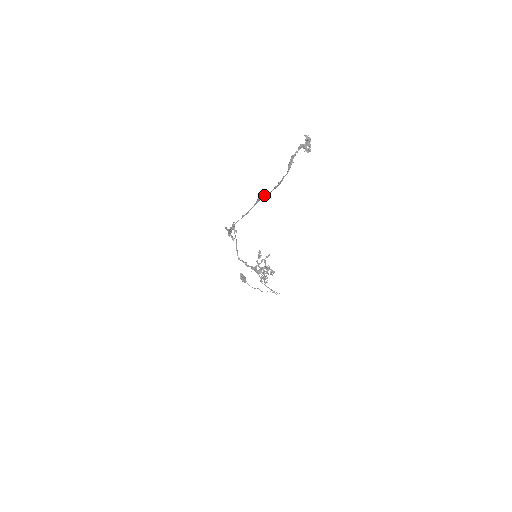
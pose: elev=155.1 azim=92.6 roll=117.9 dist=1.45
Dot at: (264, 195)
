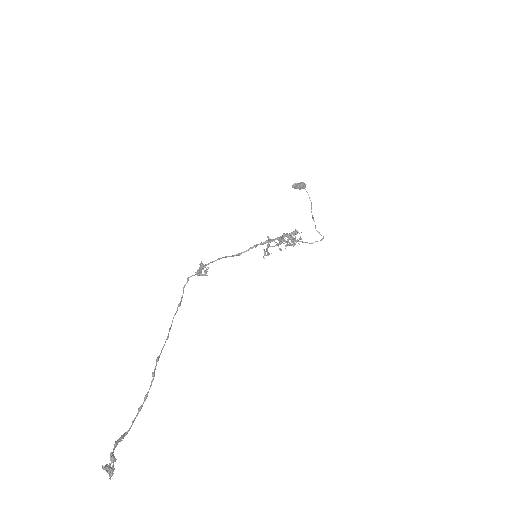
Dot at: (152, 373)
